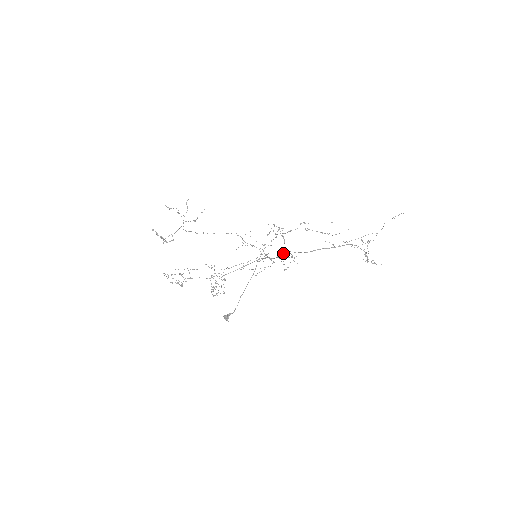
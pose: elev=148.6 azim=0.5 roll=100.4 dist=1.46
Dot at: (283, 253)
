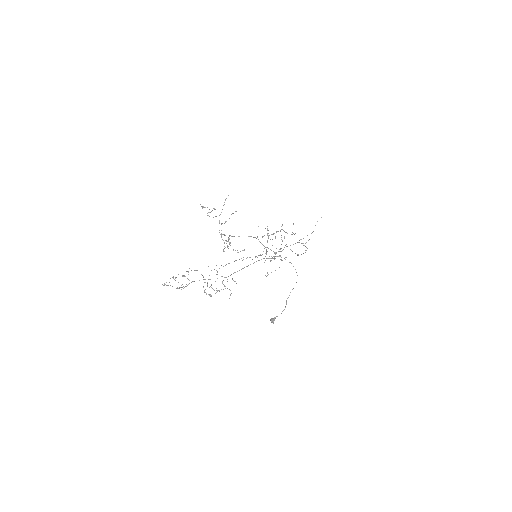
Dot at: (267, 251)
